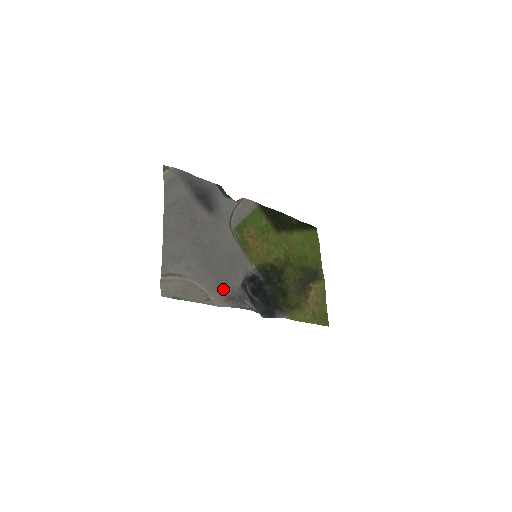
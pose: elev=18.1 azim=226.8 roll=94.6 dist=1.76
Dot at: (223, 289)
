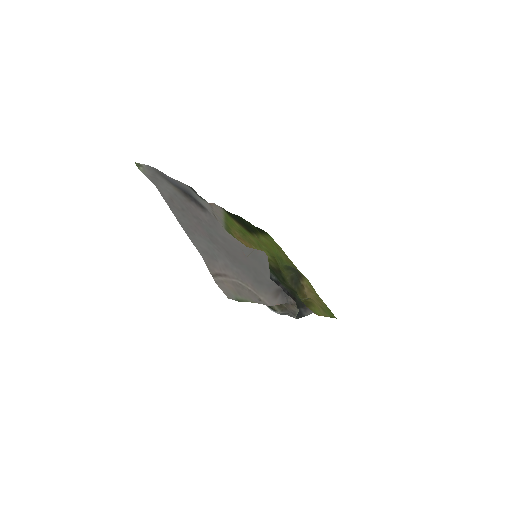
Dot at: (265, 285)
